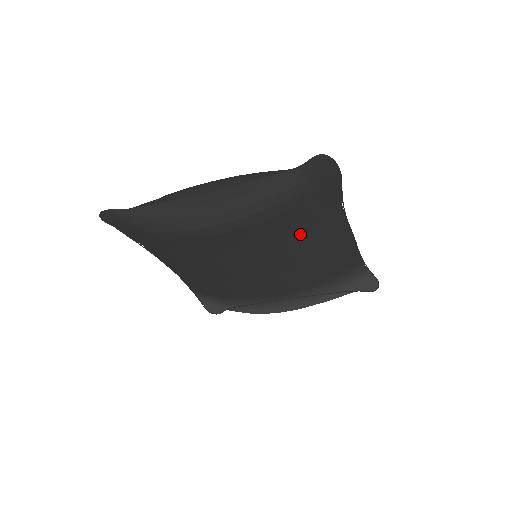
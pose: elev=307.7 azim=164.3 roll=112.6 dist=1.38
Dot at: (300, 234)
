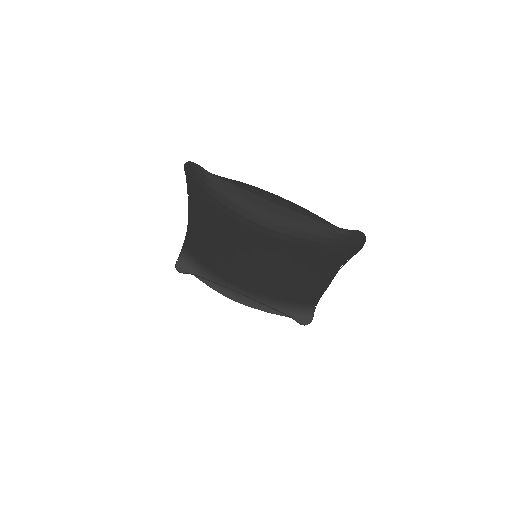
Dot at: (305, 265)
